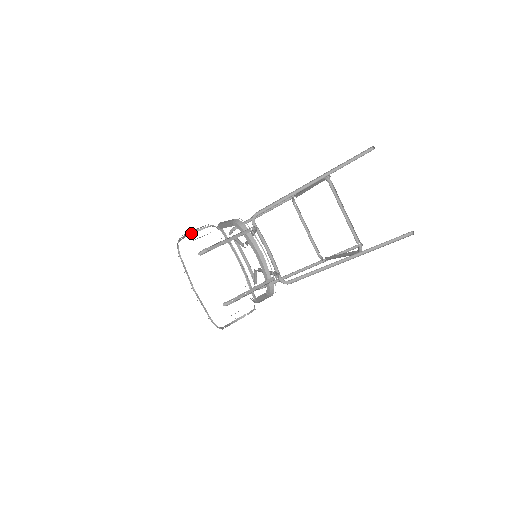
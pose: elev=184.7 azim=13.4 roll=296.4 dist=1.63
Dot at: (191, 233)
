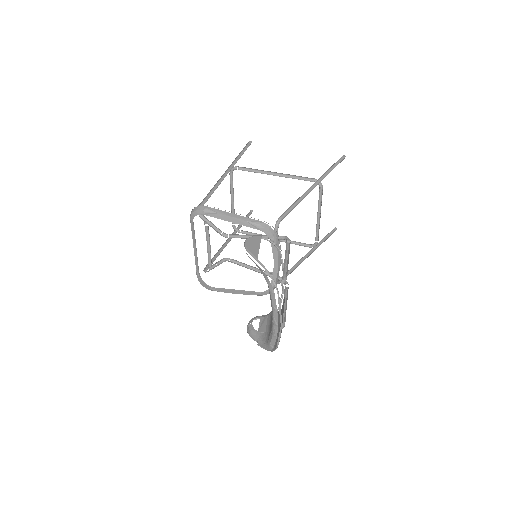
Dot at: occluded
